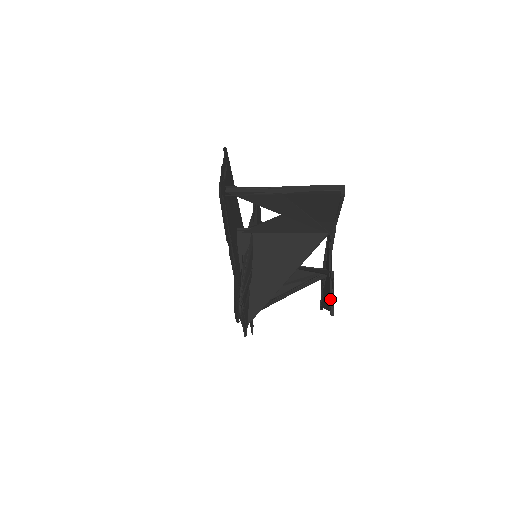
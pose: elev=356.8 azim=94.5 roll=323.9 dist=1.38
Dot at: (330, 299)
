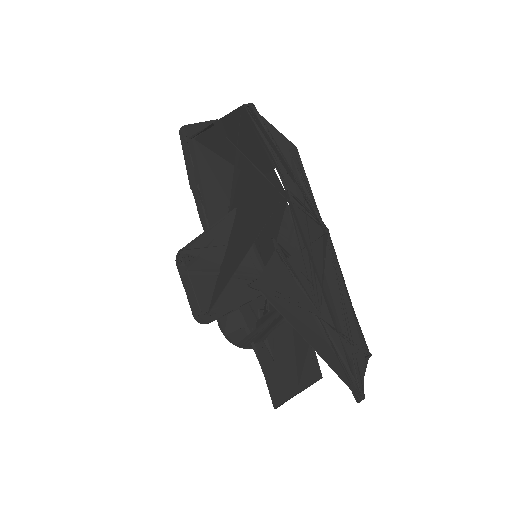
Dot at: (263, 274)
